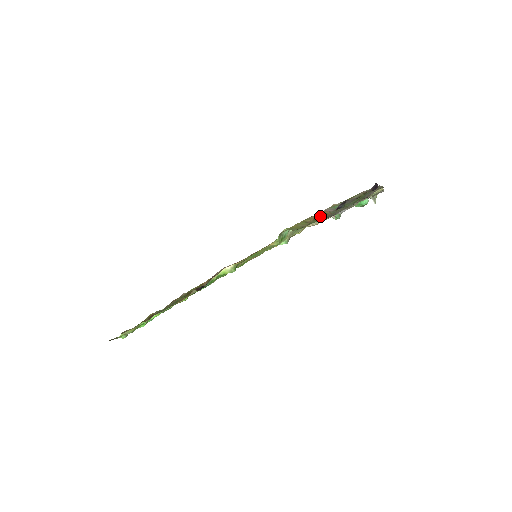
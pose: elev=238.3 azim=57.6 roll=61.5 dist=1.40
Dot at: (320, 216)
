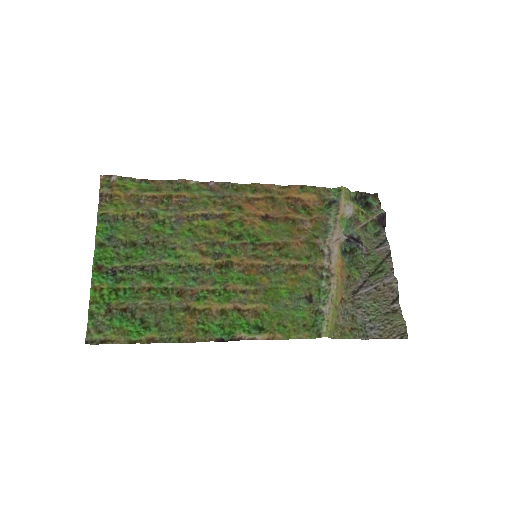
Dot at: (342, 280)
